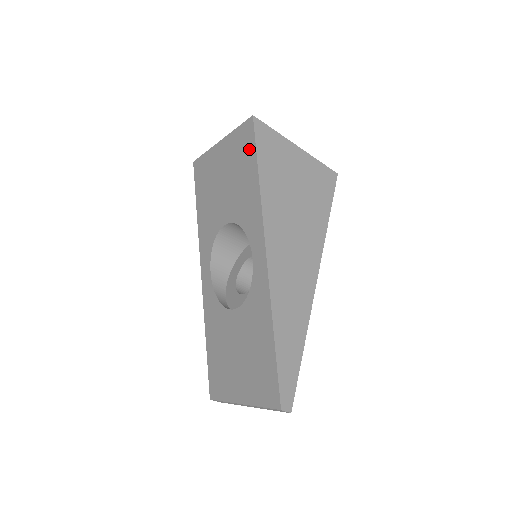
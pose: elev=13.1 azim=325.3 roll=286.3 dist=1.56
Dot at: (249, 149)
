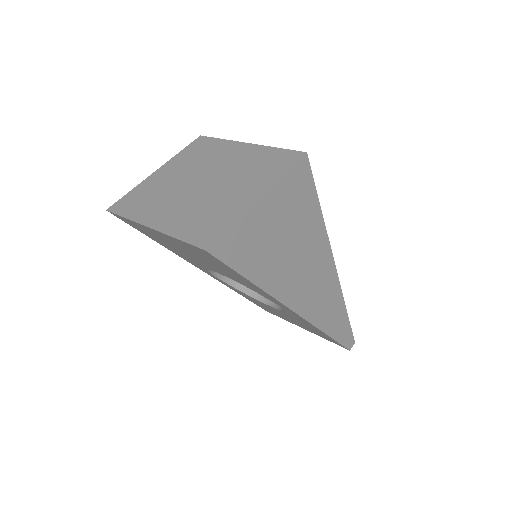
Dot at: (220, 264)
